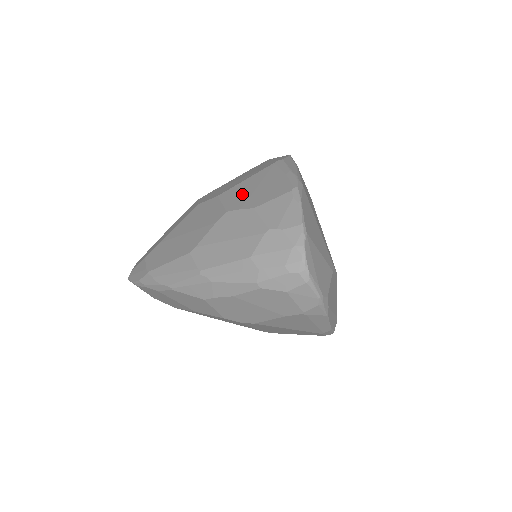
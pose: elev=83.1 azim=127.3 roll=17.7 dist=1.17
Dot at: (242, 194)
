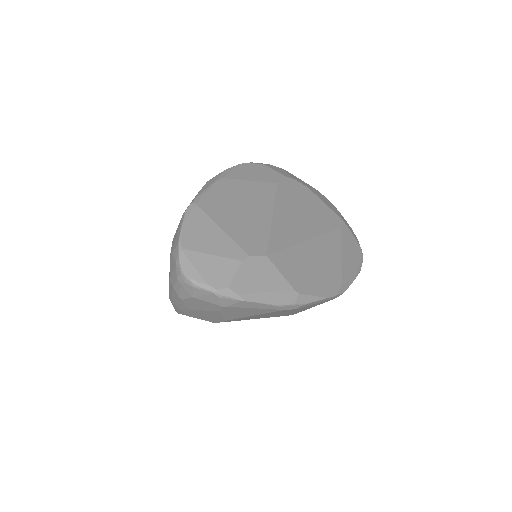
Dot at: occluded
